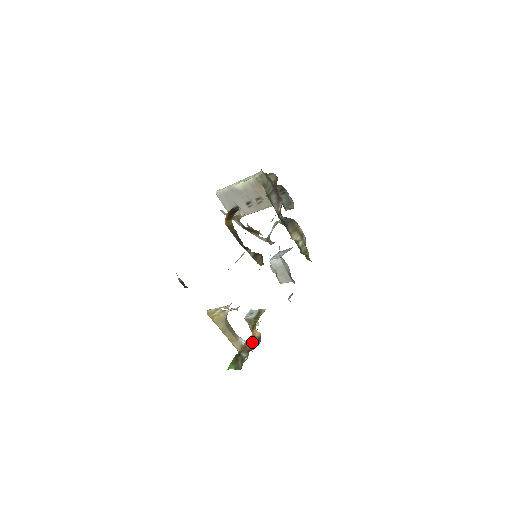
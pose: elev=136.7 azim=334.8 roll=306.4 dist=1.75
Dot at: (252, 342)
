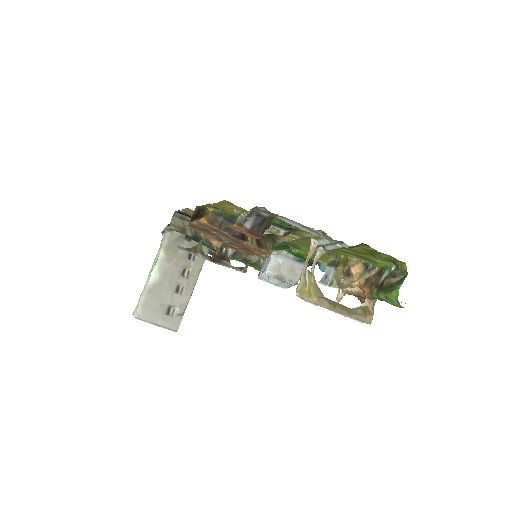
Dot at: (367, 278)
